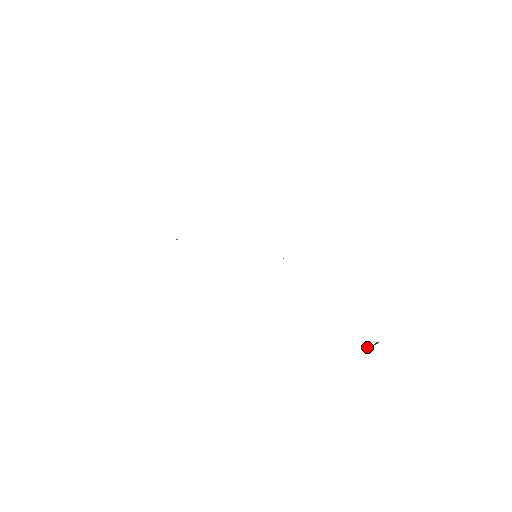
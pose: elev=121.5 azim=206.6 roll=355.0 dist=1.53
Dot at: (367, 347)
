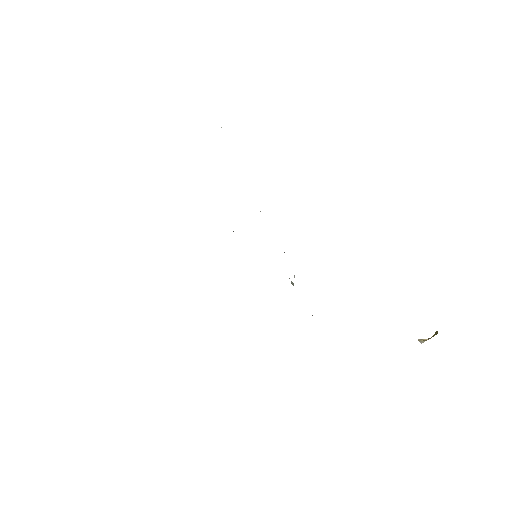
Dot at: occluded
